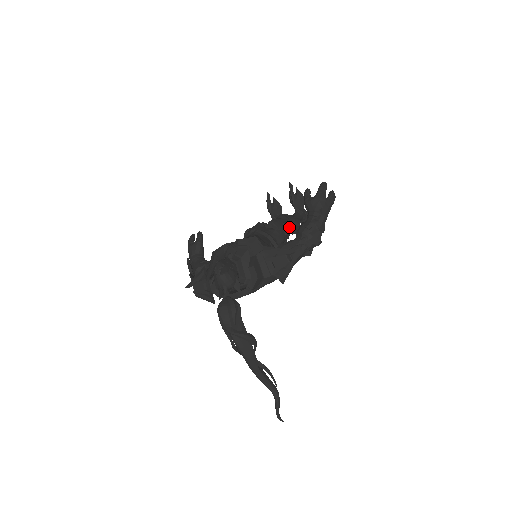
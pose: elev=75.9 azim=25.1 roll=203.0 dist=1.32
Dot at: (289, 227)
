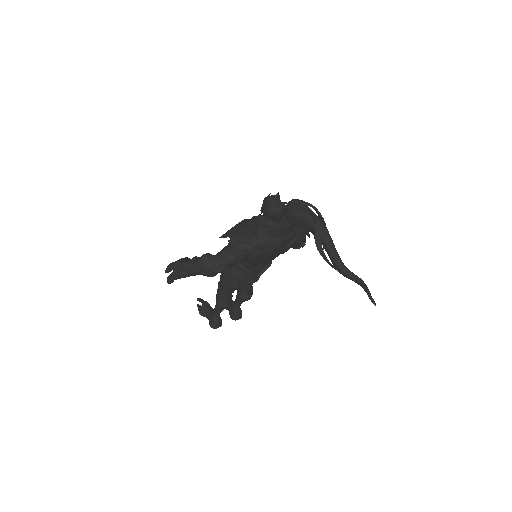
Dot at: occluded
